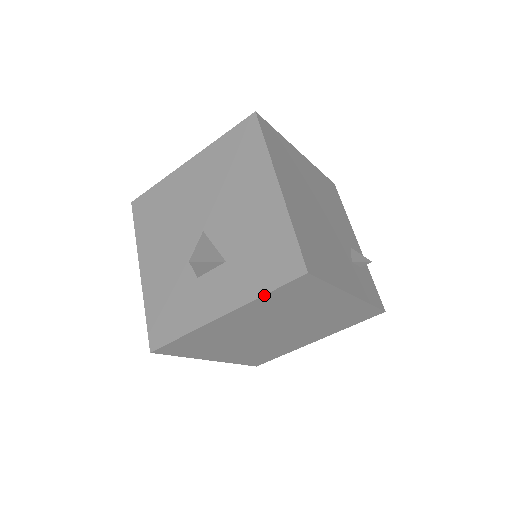
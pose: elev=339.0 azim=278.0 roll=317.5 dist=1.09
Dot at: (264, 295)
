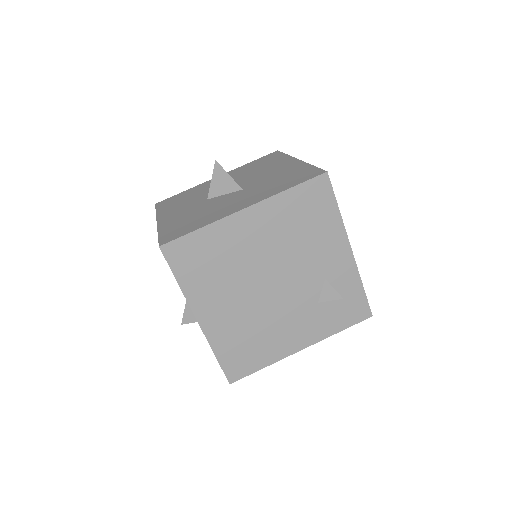
Dot at: occluded
